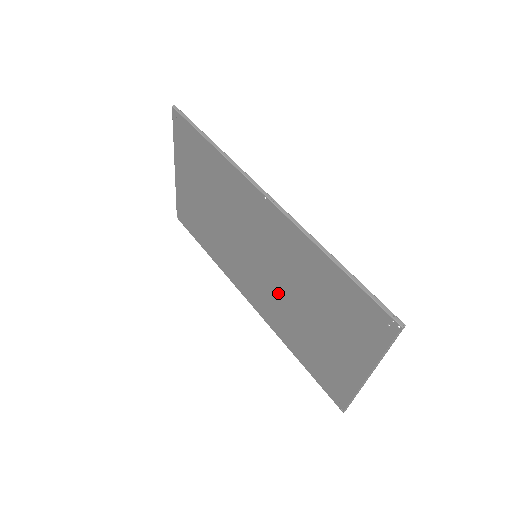
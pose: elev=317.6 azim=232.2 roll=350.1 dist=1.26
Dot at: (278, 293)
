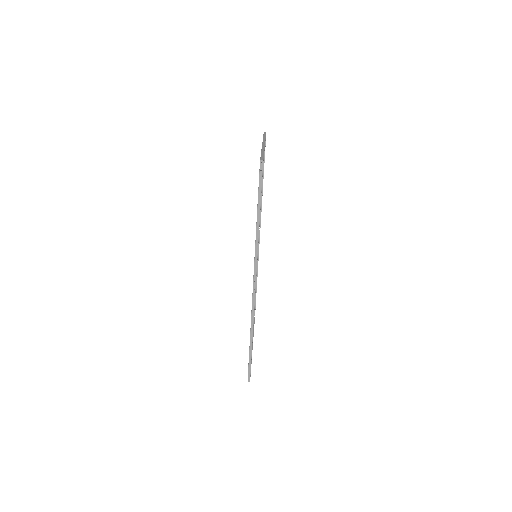
Dot at: occluded
